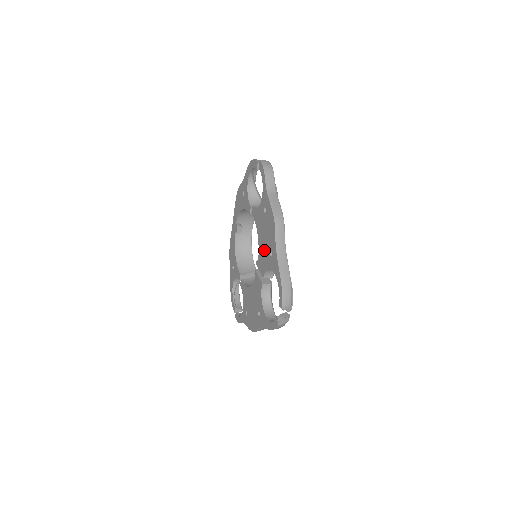
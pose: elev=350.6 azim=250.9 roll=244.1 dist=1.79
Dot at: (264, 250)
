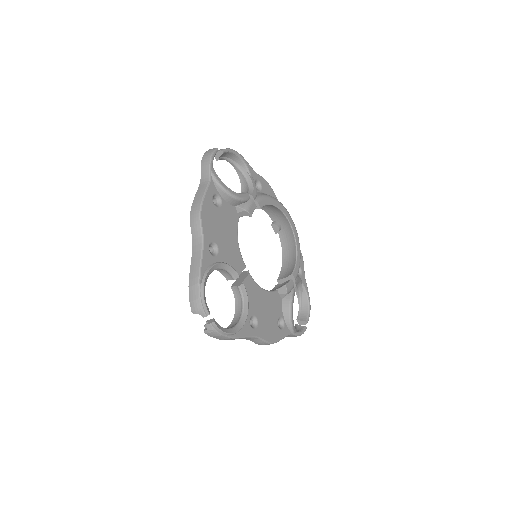
Dot at: occluded
